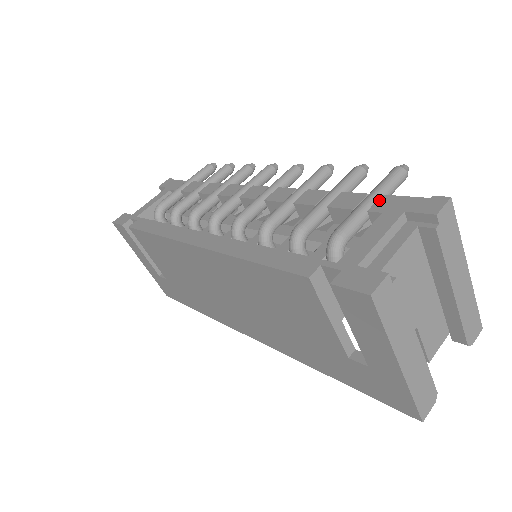
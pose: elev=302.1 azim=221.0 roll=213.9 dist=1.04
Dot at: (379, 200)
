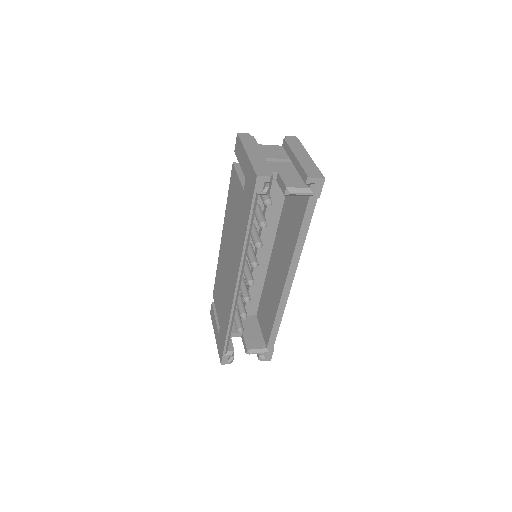
Dot at: occluded
